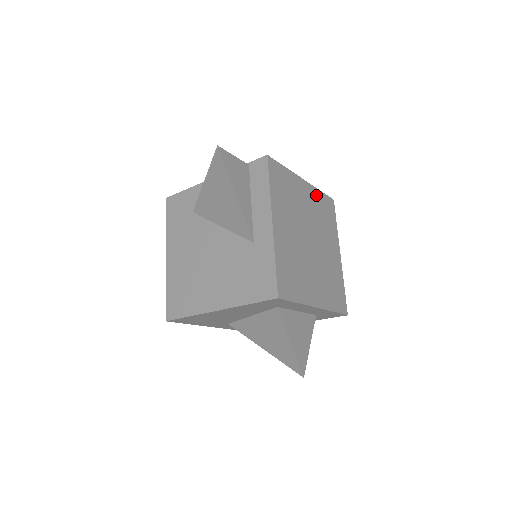
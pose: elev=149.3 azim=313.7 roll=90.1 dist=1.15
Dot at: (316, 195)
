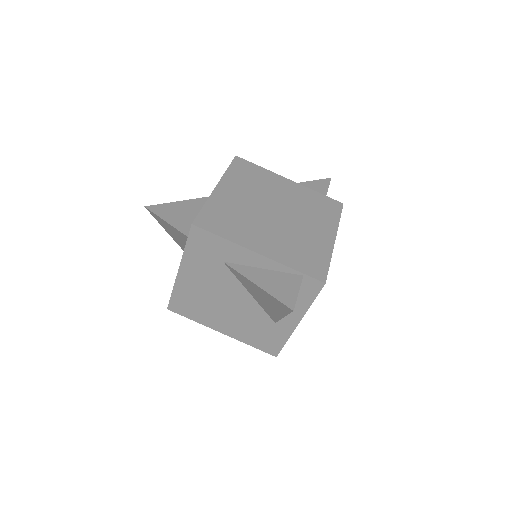
Dot at: occluded
